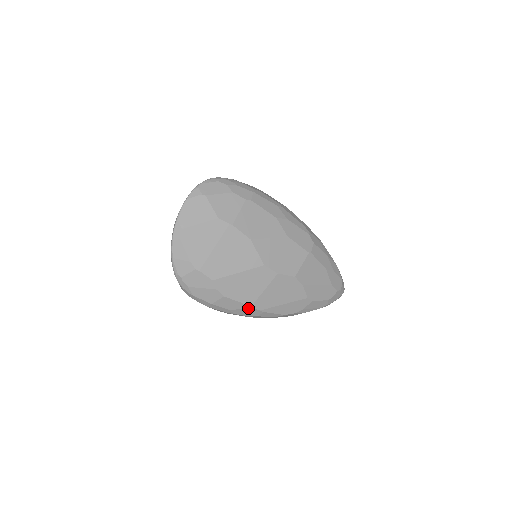
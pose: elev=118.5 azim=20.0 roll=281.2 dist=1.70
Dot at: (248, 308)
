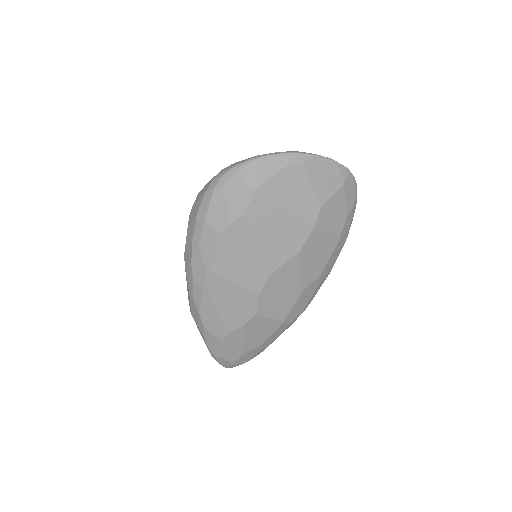
Dot at: (206, 268)
